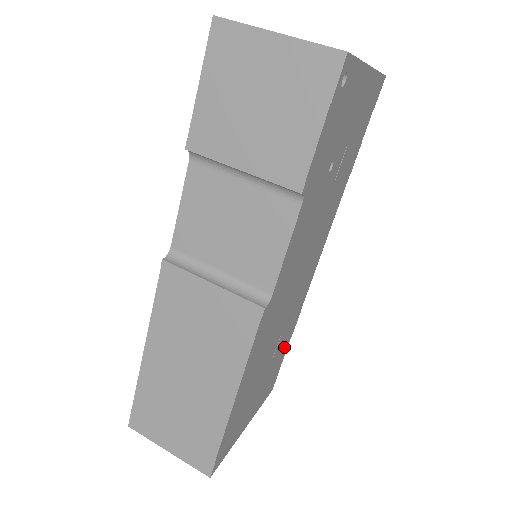
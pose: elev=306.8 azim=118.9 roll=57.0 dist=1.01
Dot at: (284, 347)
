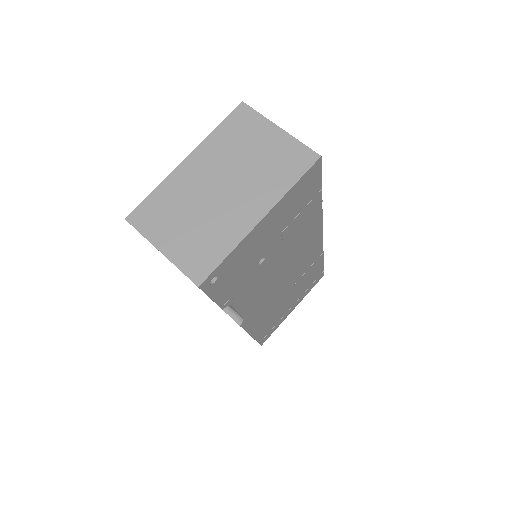
Dot at: (315, 270)
